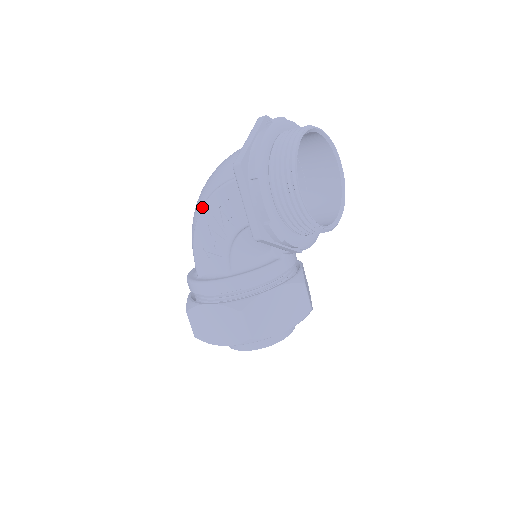
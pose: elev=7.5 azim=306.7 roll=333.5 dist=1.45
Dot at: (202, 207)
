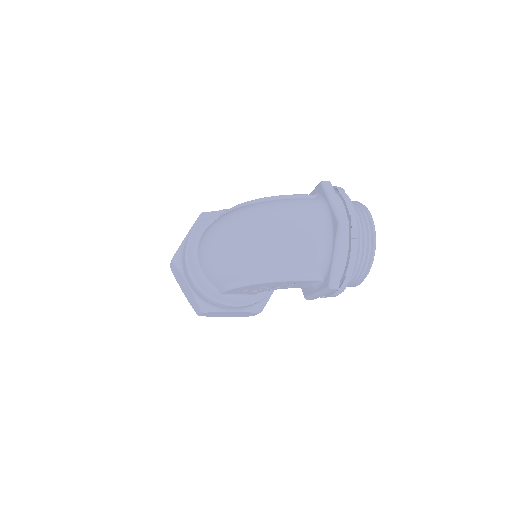
Dot at: (266, 282)
